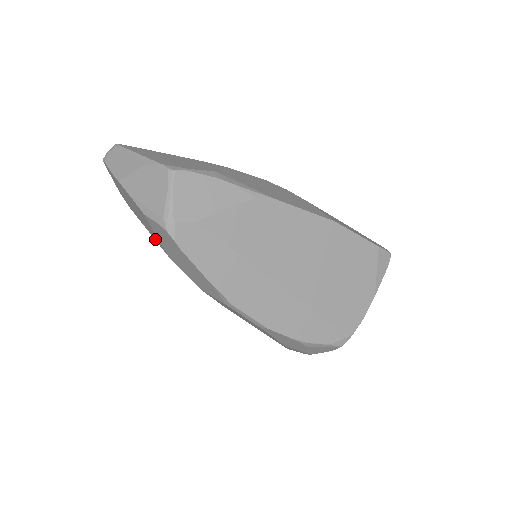
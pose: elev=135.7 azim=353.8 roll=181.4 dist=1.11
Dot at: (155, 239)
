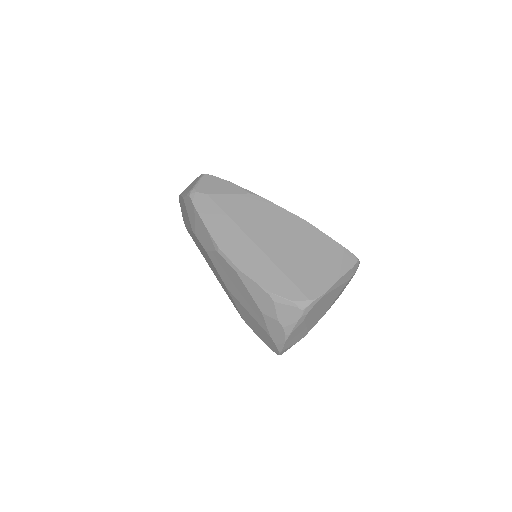
Dot at: (190, 228)
